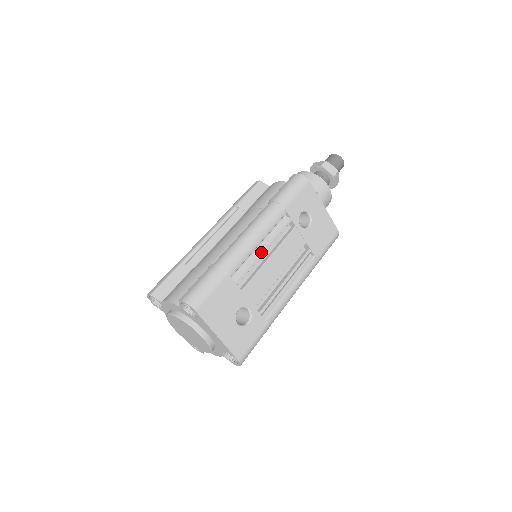
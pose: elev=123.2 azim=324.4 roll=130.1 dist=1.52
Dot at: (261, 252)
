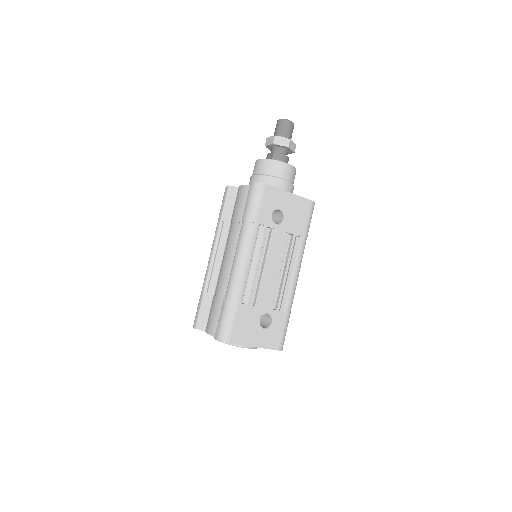
Dot at: (255, 269)
